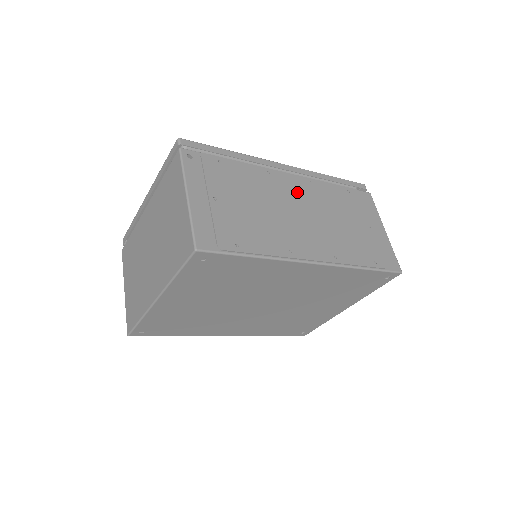
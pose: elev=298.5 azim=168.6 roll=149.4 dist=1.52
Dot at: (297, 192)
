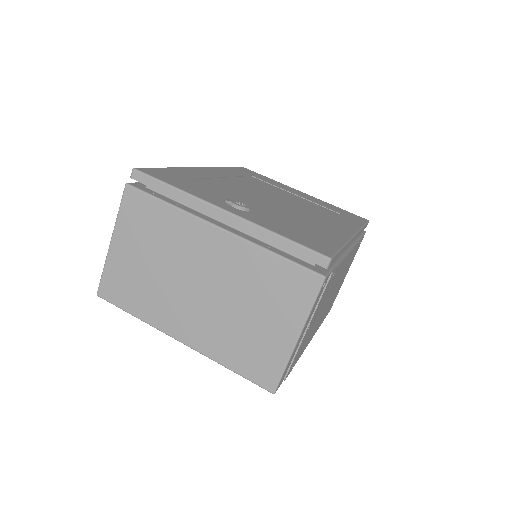
Dot at: occluded
